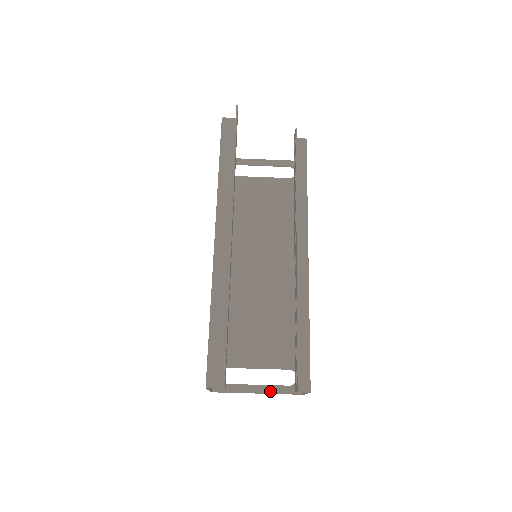
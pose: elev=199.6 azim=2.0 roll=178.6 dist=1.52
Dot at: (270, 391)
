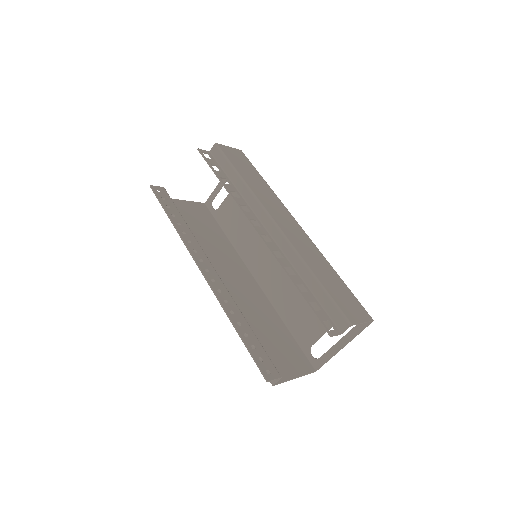
Dot at: (350, 338)
